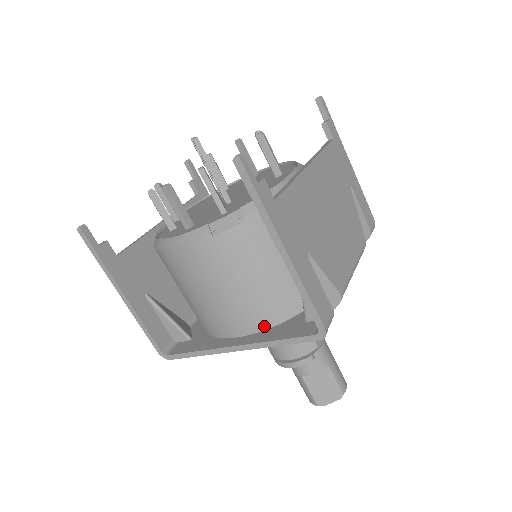
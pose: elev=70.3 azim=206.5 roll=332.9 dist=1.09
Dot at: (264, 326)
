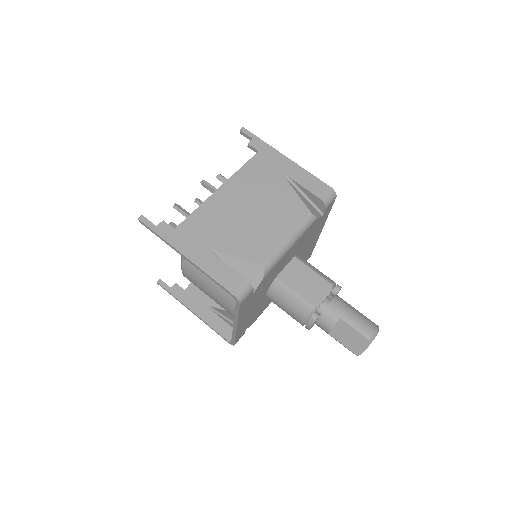
Dot at: occluded
